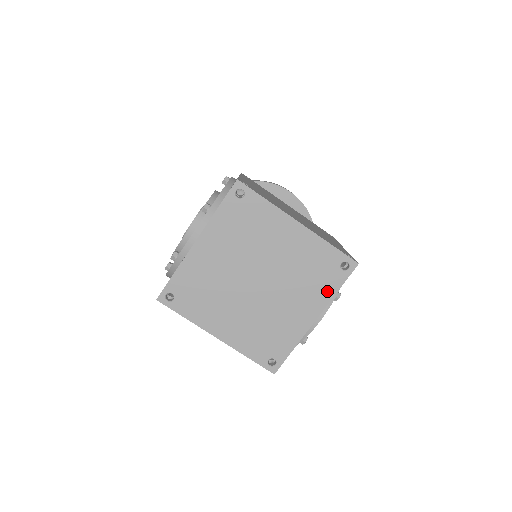
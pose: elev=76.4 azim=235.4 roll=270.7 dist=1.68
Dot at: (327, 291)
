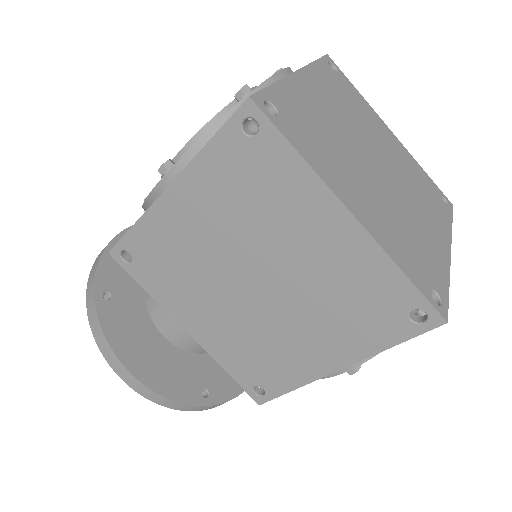
Dot at: (444, 219)
